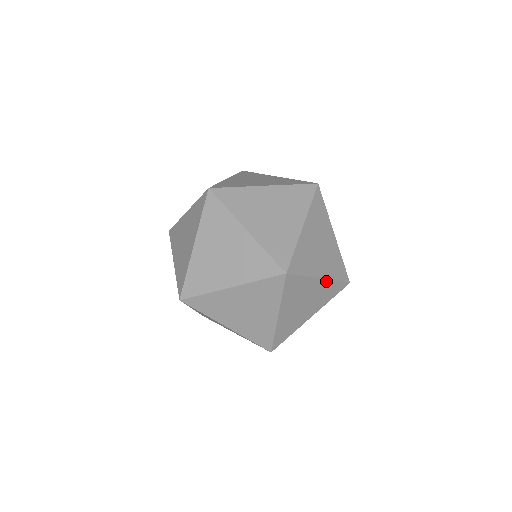
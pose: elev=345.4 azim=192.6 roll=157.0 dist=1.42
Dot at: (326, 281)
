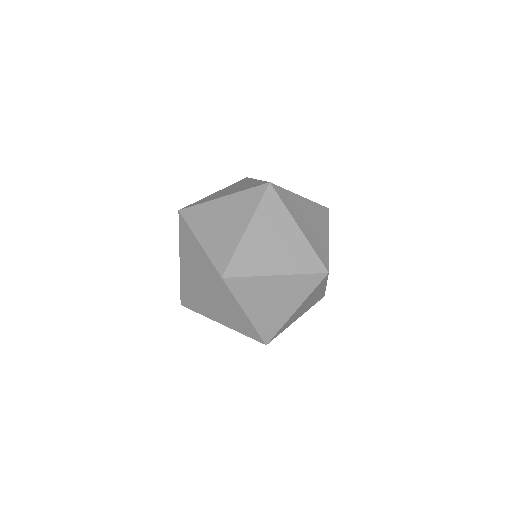
Dot at: (308, 201)
